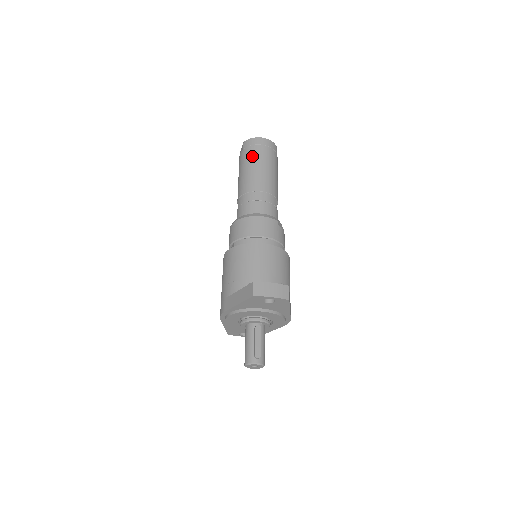
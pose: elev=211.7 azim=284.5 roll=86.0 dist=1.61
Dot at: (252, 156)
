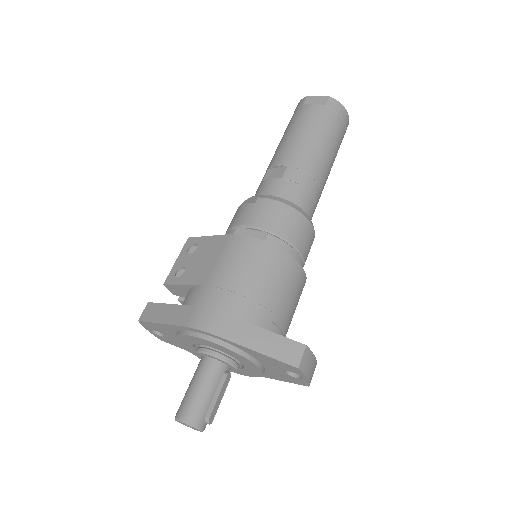
Dot at: (333, 129)
